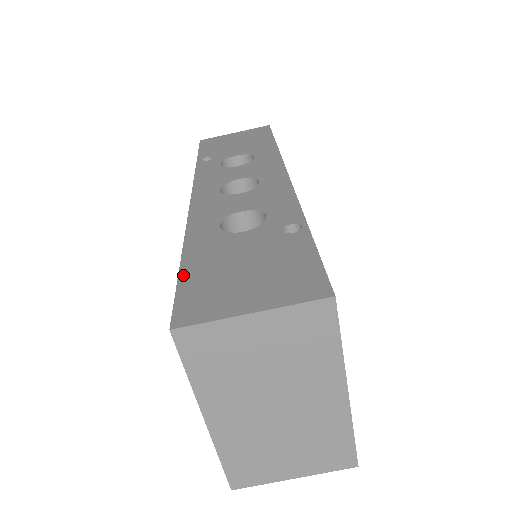
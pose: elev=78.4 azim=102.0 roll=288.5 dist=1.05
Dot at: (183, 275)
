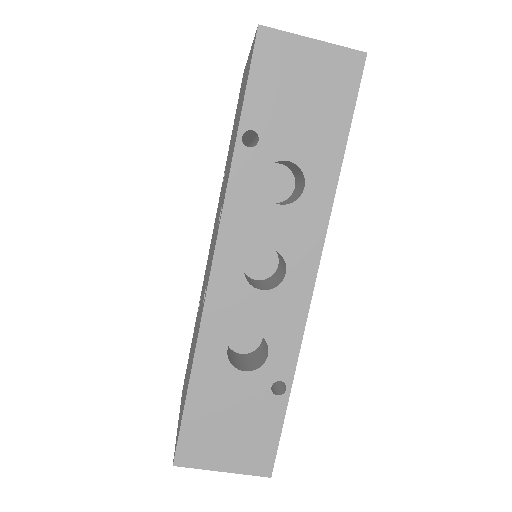
Dot at: (187, 411)
